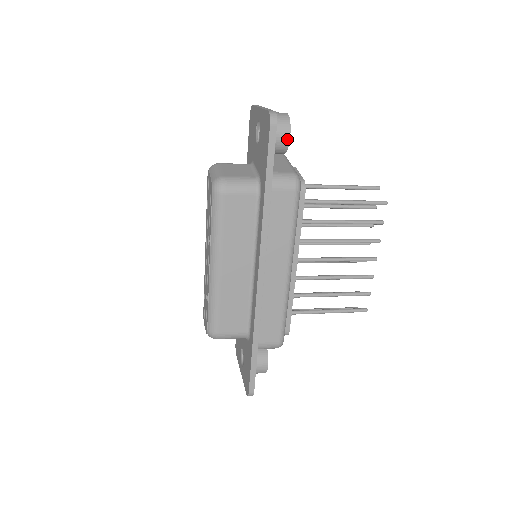
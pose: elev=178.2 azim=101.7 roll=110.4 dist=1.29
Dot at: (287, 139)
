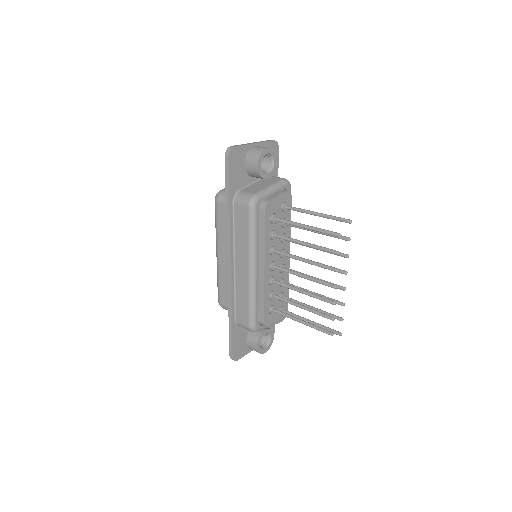
Dot at: (256, 168)
